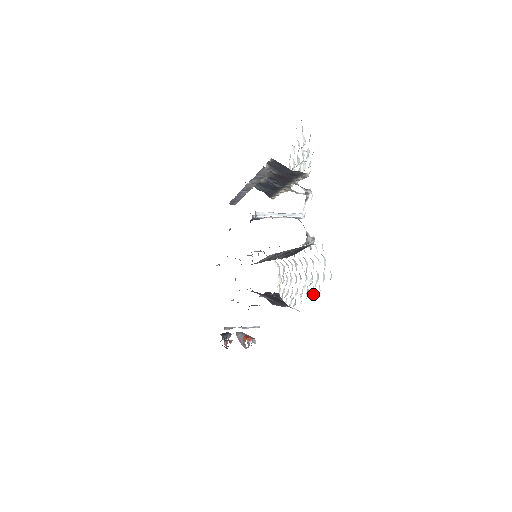
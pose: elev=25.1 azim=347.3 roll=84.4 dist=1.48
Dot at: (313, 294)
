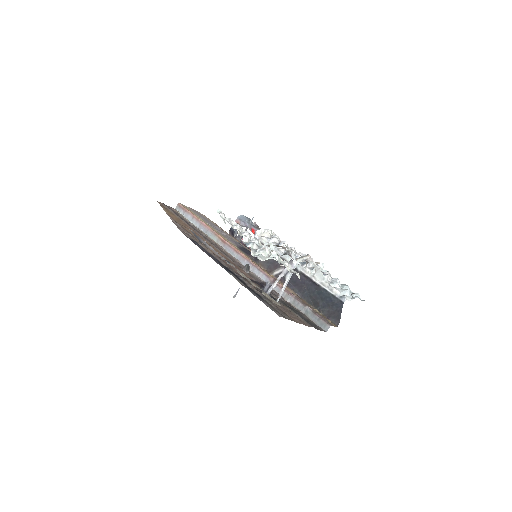
Dot at: occluded
